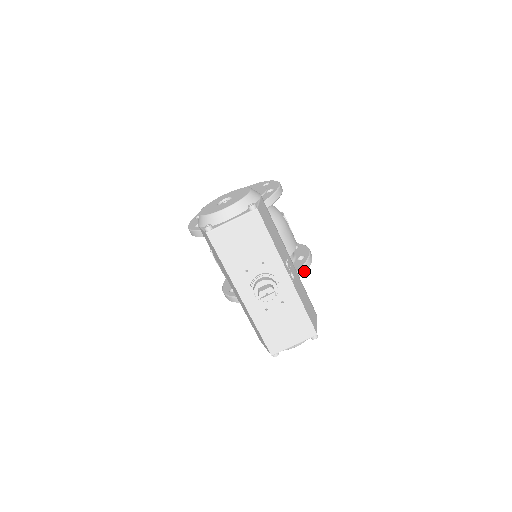
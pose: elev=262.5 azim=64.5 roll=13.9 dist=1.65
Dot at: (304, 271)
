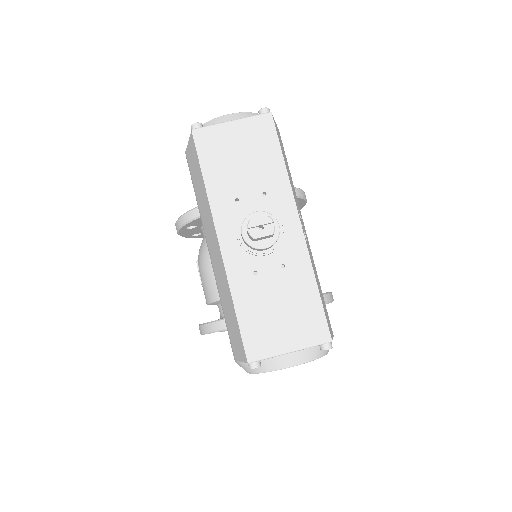
Dot at: occluded
